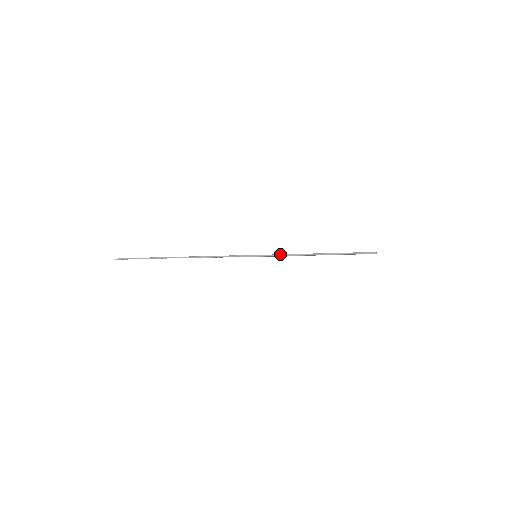
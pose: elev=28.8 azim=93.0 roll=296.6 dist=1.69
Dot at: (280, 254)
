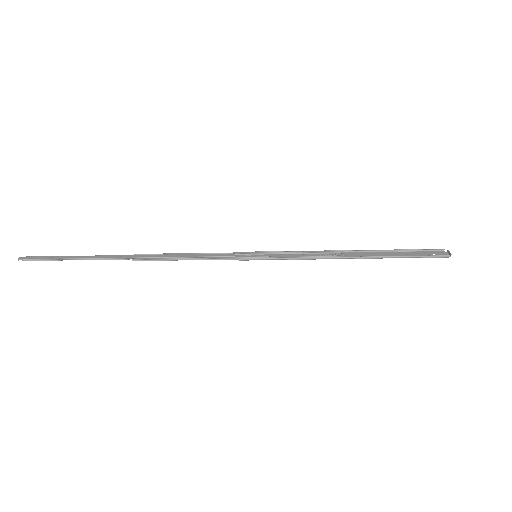
Dot at: (296, 257)
